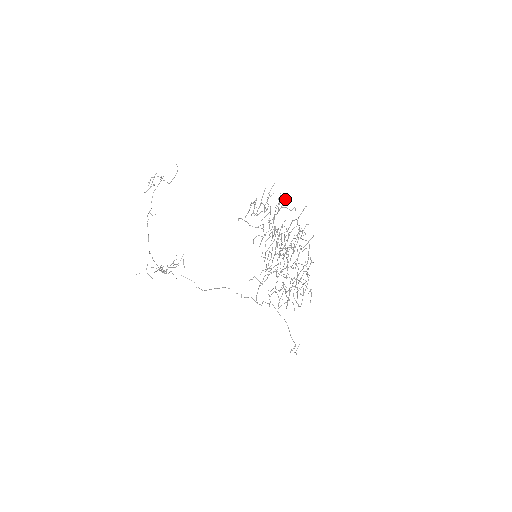
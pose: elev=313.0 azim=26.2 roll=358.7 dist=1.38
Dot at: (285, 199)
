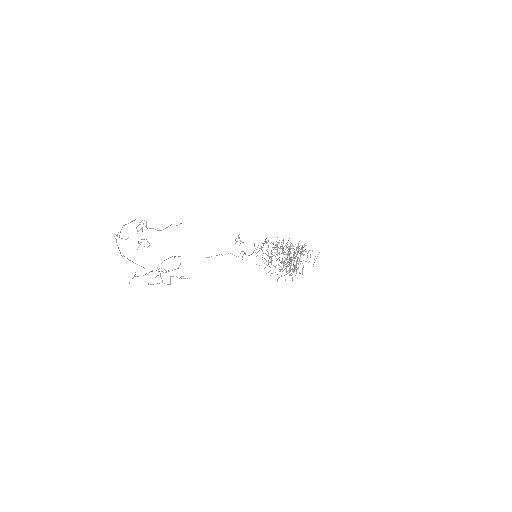
Dot at: occluded
